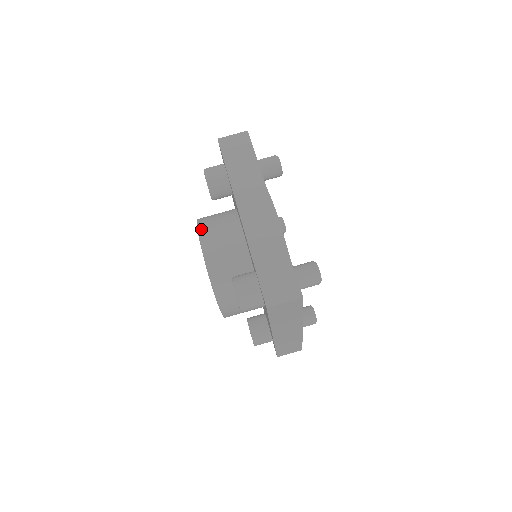
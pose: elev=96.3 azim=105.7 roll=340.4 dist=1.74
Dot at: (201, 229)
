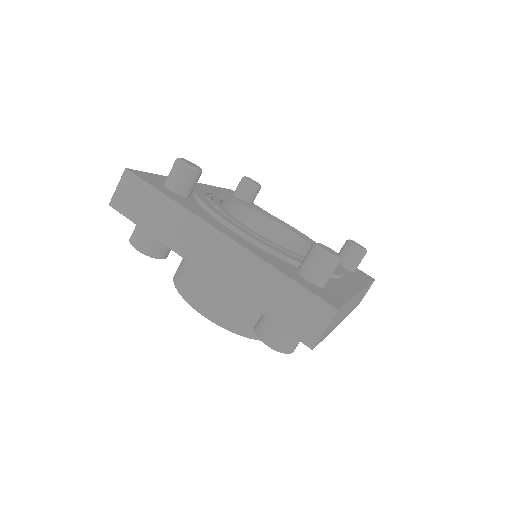
Dot at: (184, 295)
